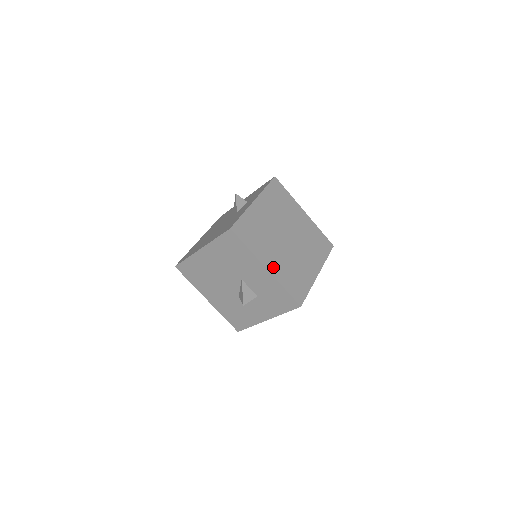
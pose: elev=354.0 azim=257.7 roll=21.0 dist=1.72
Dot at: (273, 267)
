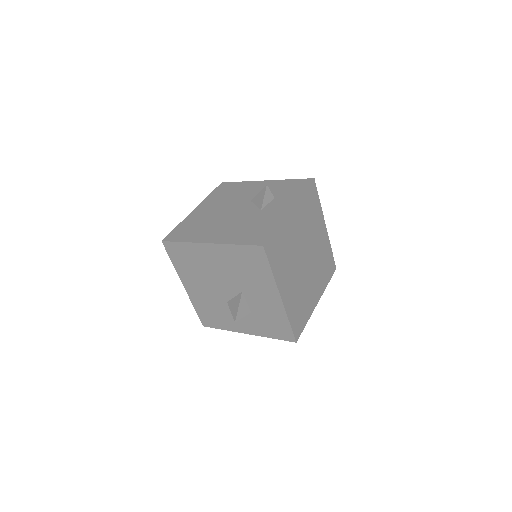
Dot at: (286, 296)
